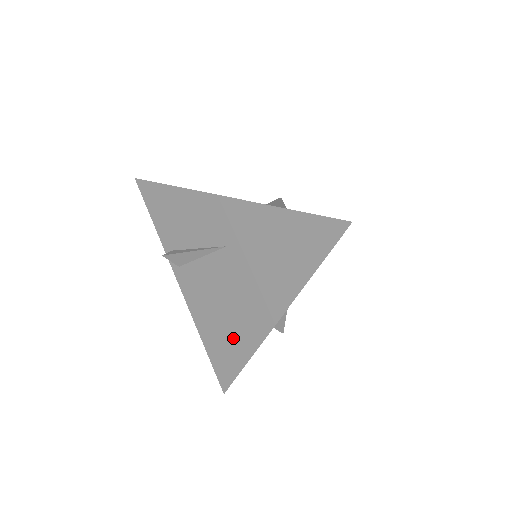
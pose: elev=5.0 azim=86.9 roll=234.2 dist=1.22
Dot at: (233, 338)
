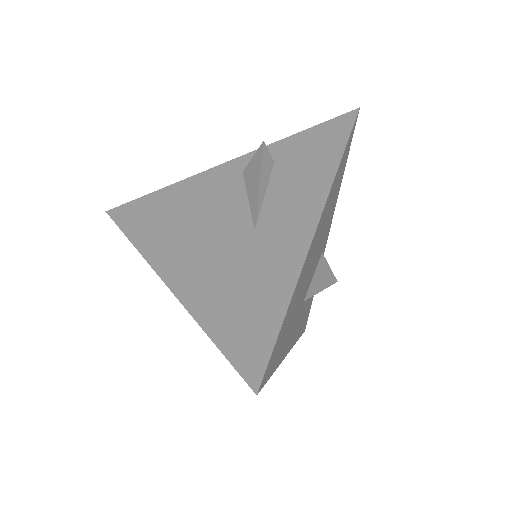
Dot at: occluded
